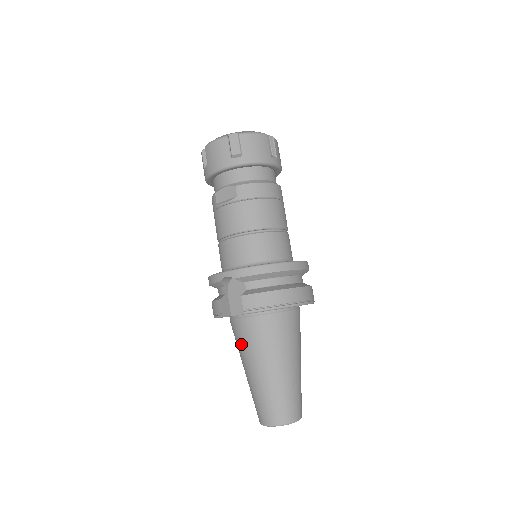
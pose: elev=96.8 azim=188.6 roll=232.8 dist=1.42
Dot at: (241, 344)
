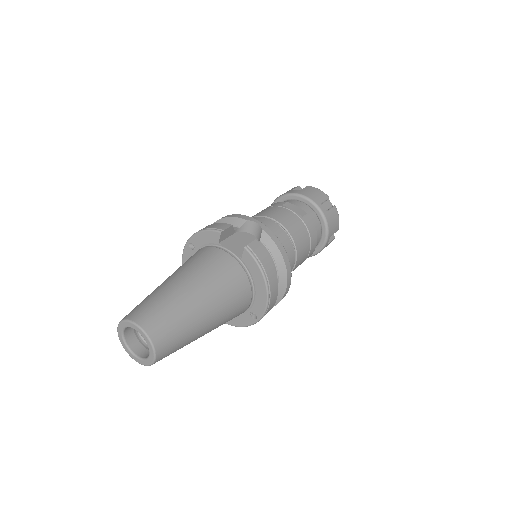
Dot at: (199, 262)
